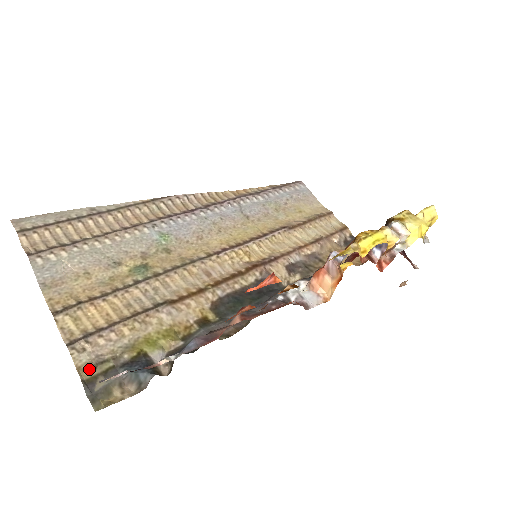
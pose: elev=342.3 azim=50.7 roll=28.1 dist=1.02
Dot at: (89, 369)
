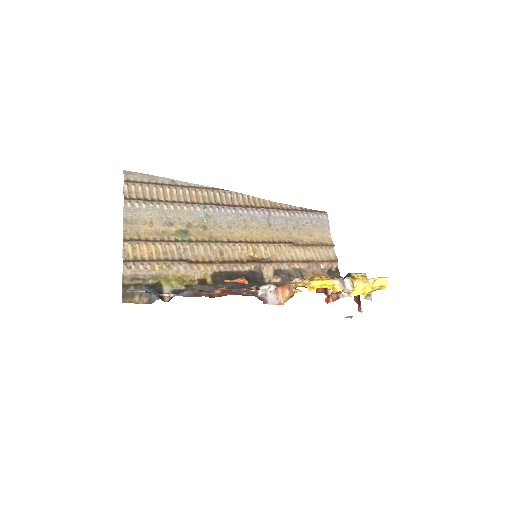
Dot at: (129, 279)
